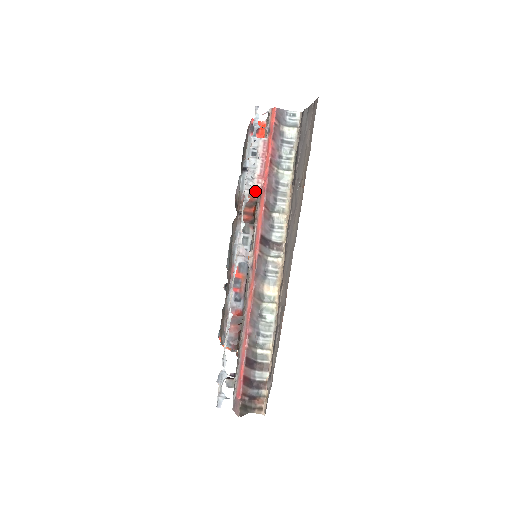
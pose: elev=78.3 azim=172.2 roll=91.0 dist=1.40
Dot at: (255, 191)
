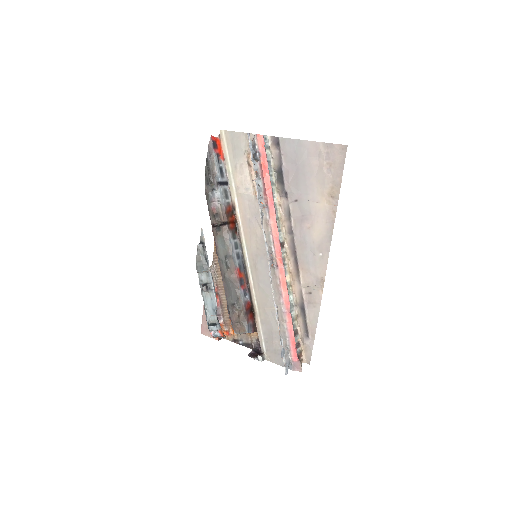
Dot at: (230, 201)
